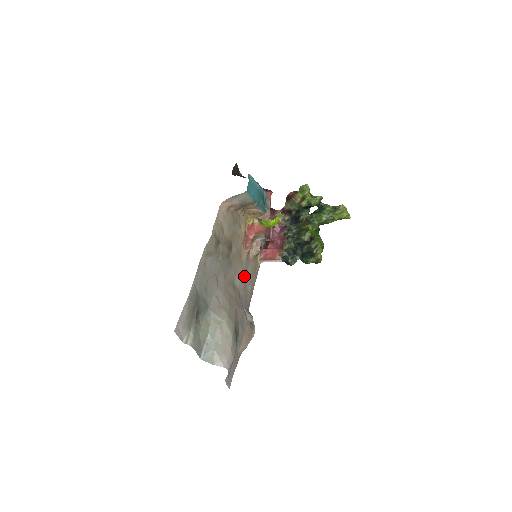
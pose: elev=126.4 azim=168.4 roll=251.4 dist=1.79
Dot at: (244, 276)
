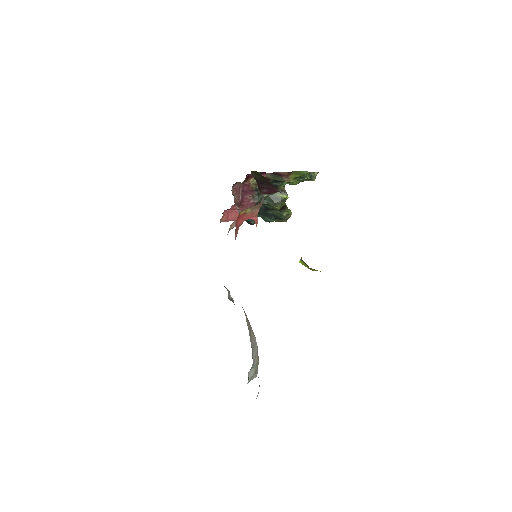
Dot at: occluded
